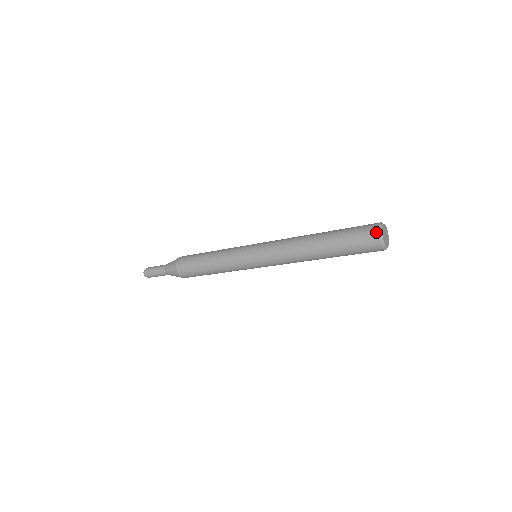
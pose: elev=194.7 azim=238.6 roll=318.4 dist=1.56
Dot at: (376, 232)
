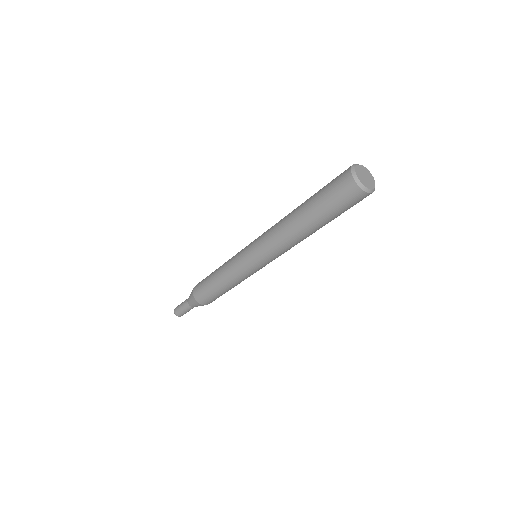
Dot at: (348, 175)
